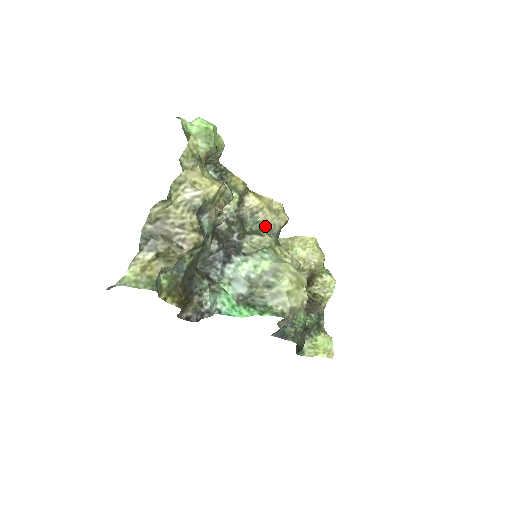
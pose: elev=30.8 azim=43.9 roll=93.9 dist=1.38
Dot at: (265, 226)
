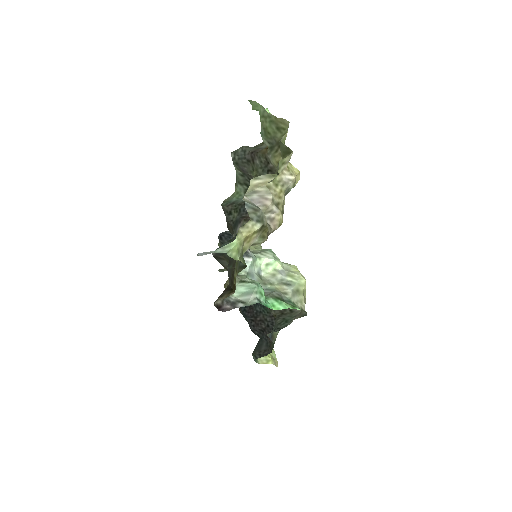
Dot at: occluded
